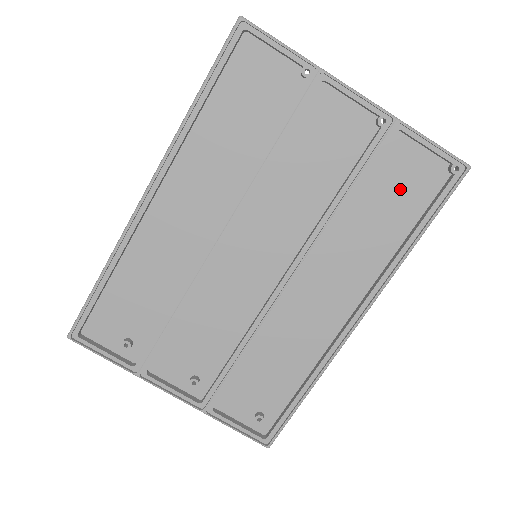
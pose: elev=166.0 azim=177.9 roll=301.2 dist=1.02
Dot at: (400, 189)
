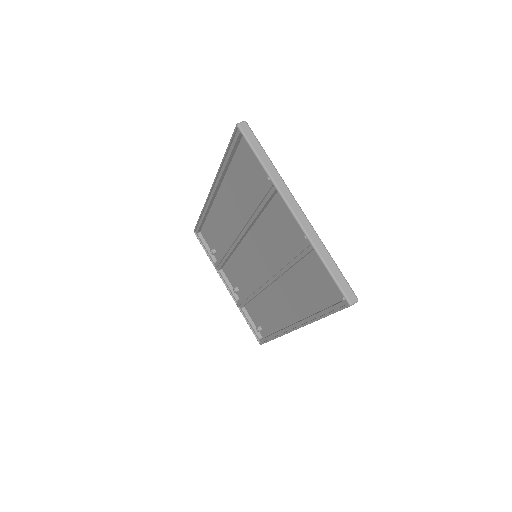
Dot at: (319, 281)
